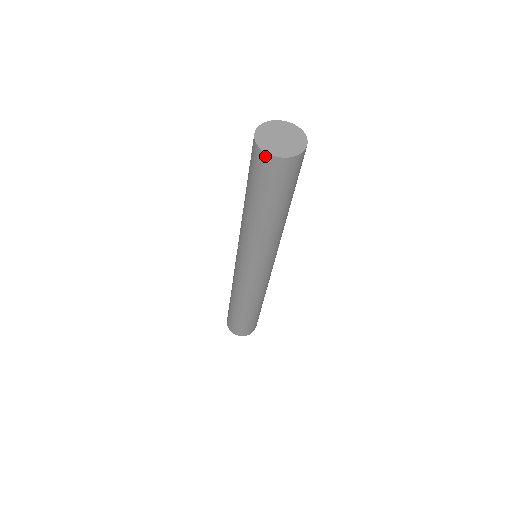
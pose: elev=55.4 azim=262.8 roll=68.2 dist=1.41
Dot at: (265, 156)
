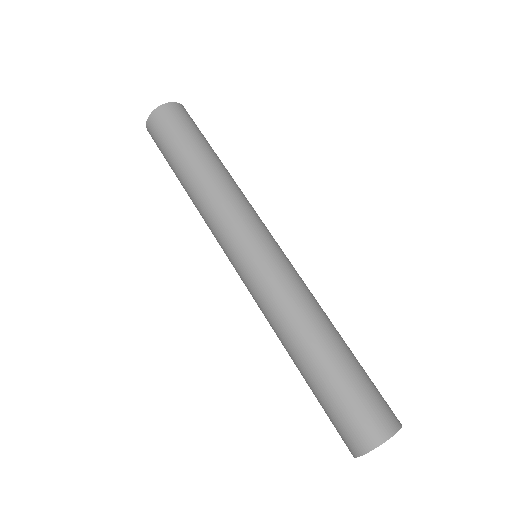
Dot at: (152, 117)
